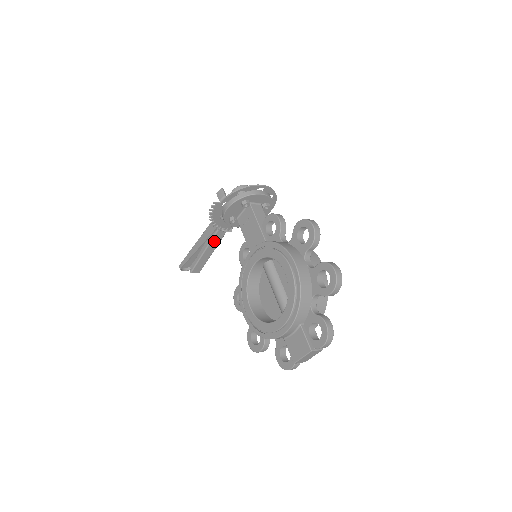
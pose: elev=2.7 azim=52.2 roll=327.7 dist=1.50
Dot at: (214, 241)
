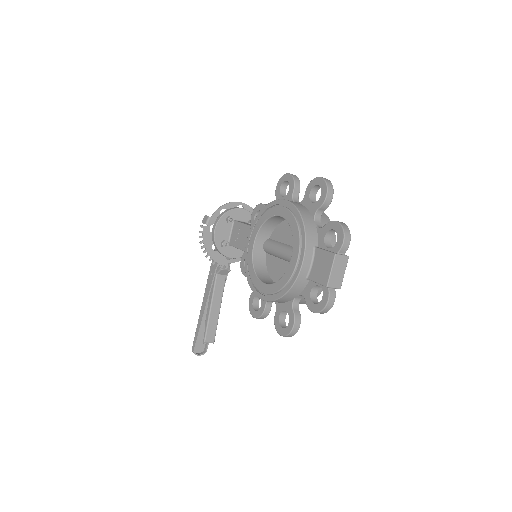
Dot at: (217, 291)
